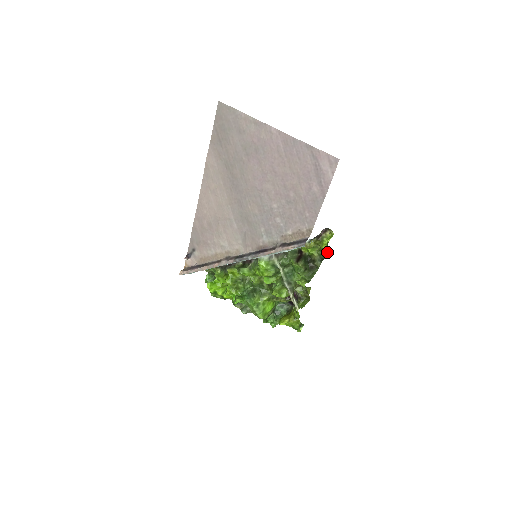
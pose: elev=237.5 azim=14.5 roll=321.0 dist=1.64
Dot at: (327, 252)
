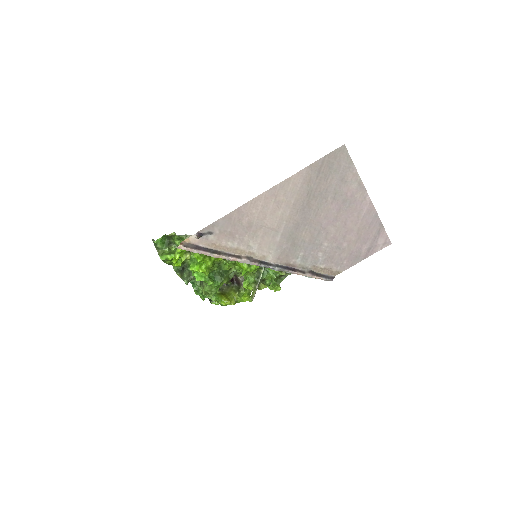
Dot at: occluded
